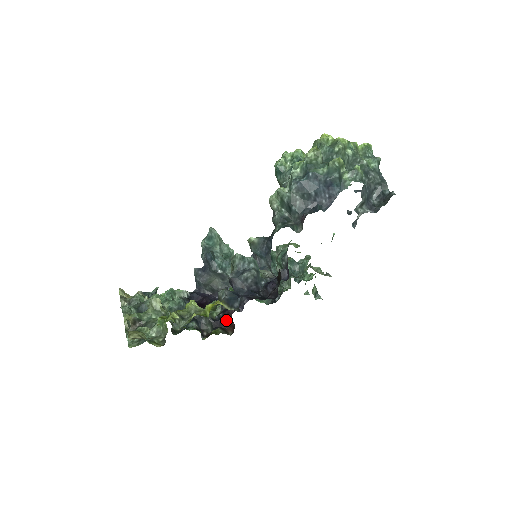
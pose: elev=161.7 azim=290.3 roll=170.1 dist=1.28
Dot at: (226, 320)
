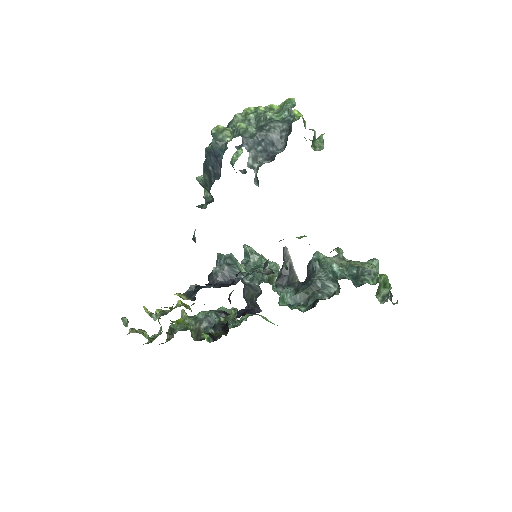
Dot at: occluded
